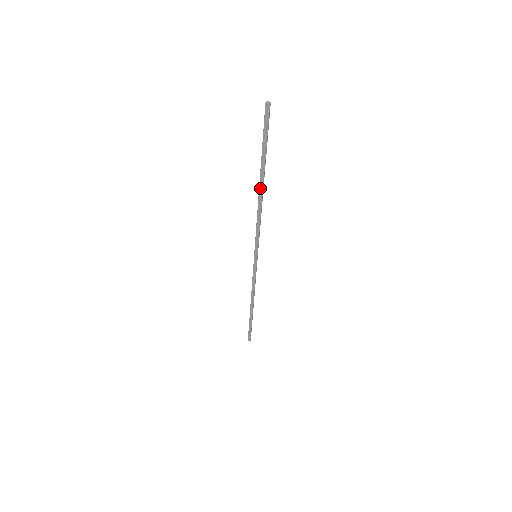
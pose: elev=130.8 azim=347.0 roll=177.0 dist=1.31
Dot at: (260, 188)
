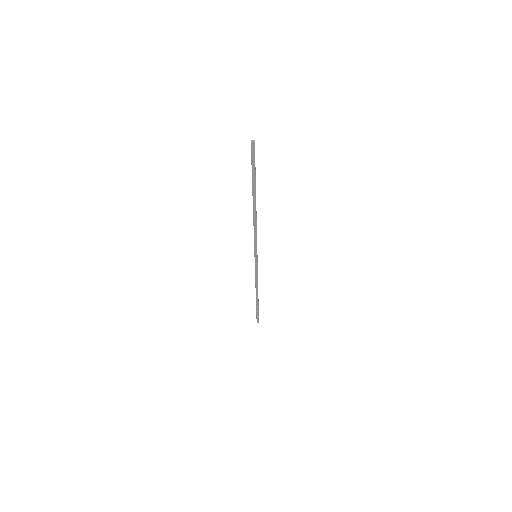
Dot at: (254, 205)
